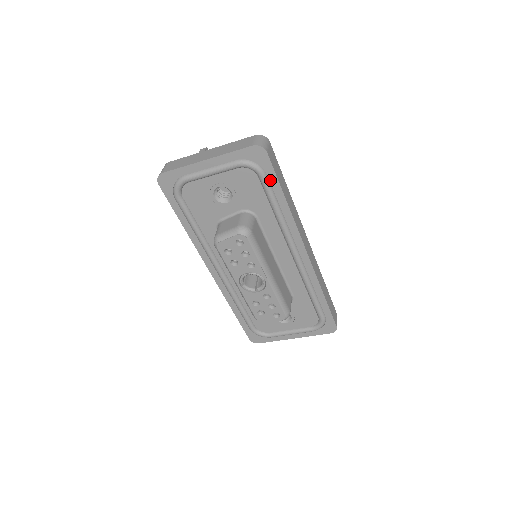
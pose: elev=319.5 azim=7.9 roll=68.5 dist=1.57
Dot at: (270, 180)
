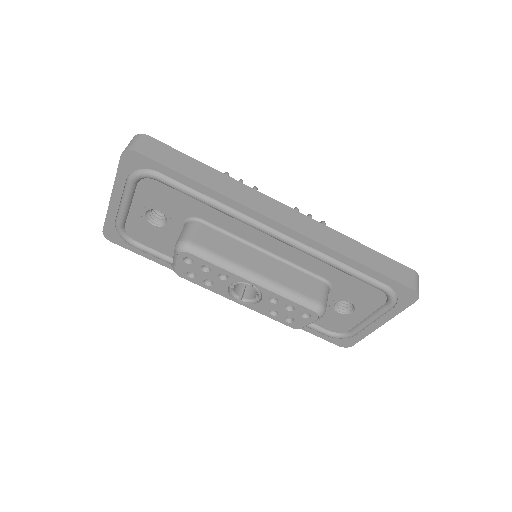
Dot at: (169, 176)
